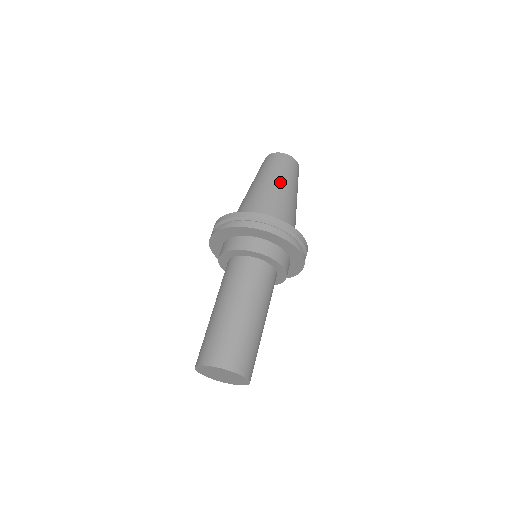
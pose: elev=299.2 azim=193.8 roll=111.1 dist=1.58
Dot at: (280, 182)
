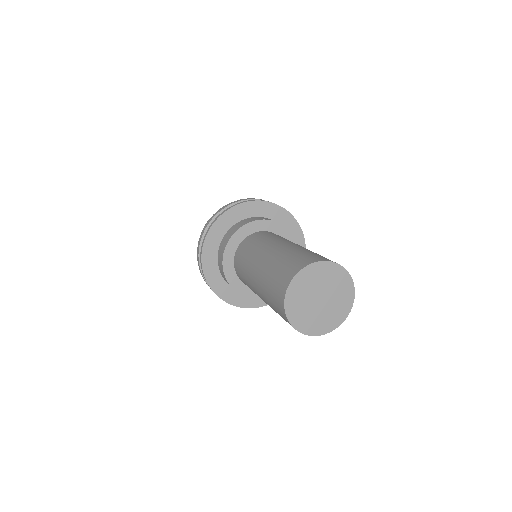
Dot at: occluded
